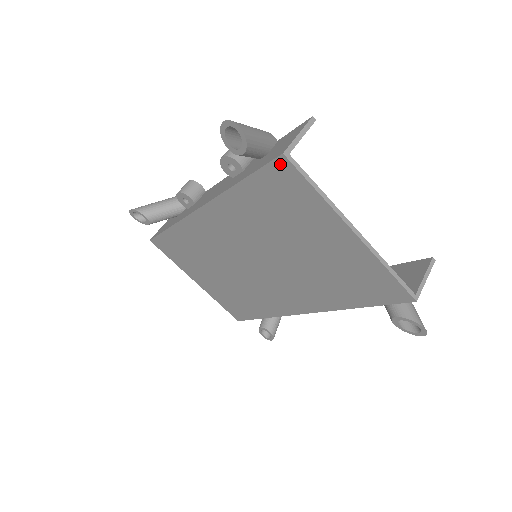
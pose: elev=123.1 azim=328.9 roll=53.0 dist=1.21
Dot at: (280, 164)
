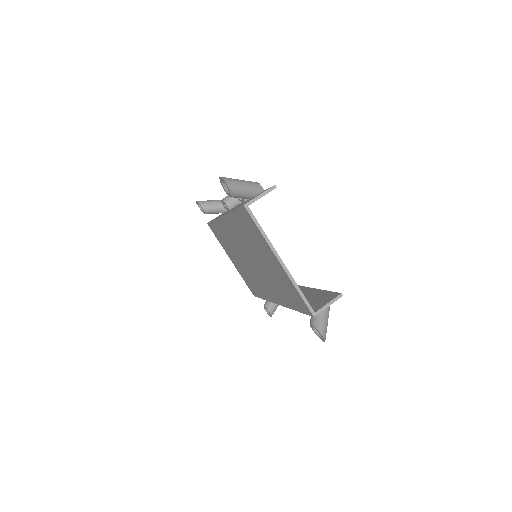
Dot at: (244, 210)
